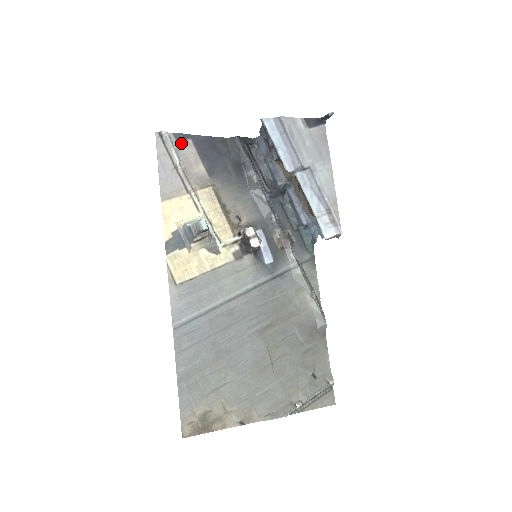
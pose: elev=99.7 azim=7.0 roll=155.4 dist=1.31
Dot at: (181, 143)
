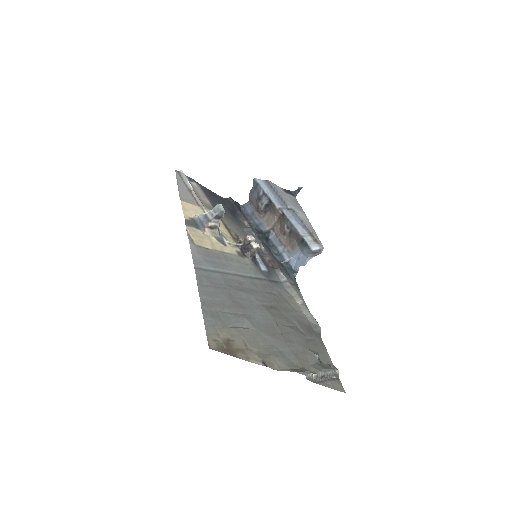
Dot at: (192, 183)
